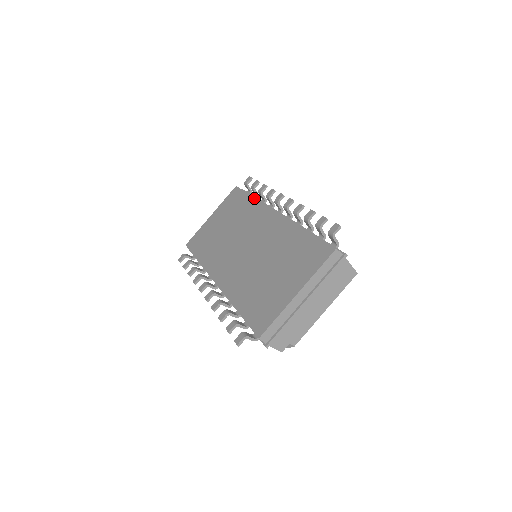
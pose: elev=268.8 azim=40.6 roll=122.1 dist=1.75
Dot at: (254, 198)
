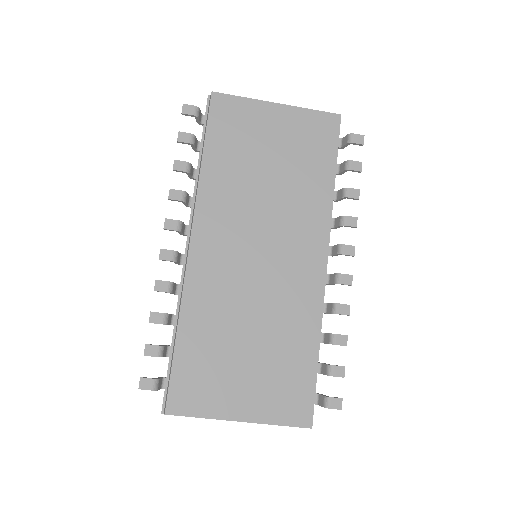
Dot at: (333, 189)
